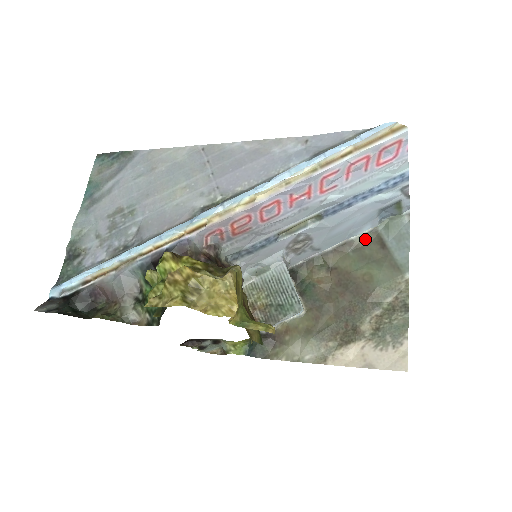
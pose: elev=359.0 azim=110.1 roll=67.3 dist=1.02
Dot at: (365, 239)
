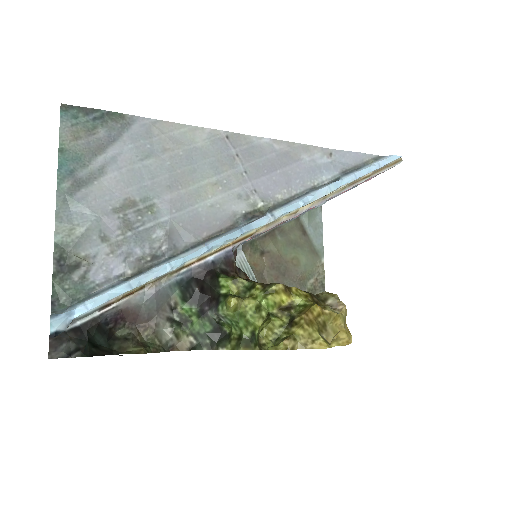
Dot at: (290, 225)
